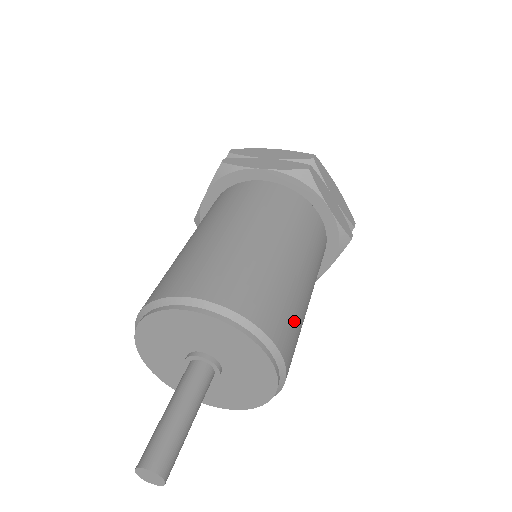
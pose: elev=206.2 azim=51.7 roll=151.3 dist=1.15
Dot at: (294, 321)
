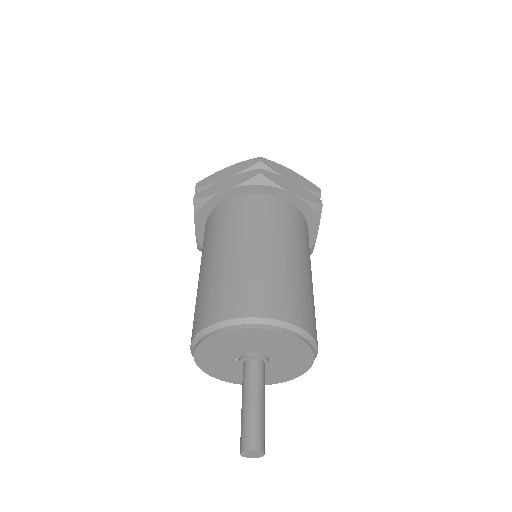
Dot at: occluded
